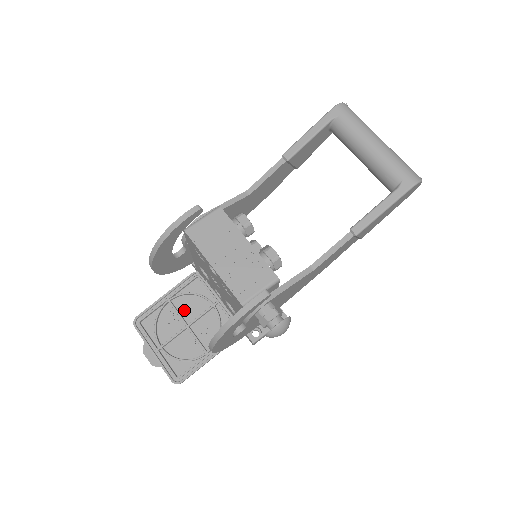
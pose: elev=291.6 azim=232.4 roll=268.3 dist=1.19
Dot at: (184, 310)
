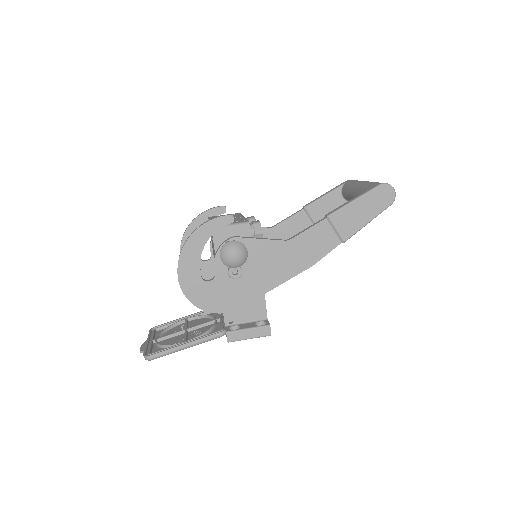
Dot at: (193, 325)
